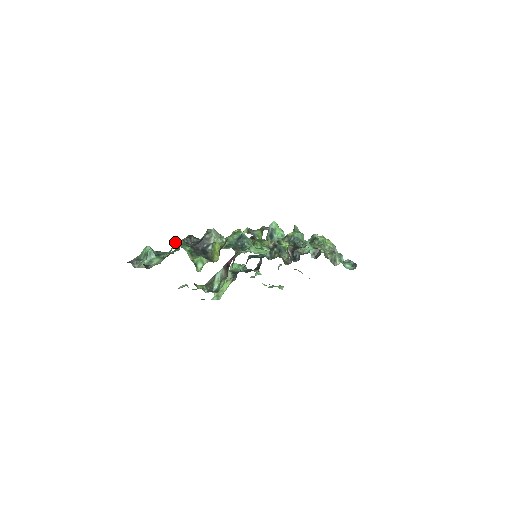
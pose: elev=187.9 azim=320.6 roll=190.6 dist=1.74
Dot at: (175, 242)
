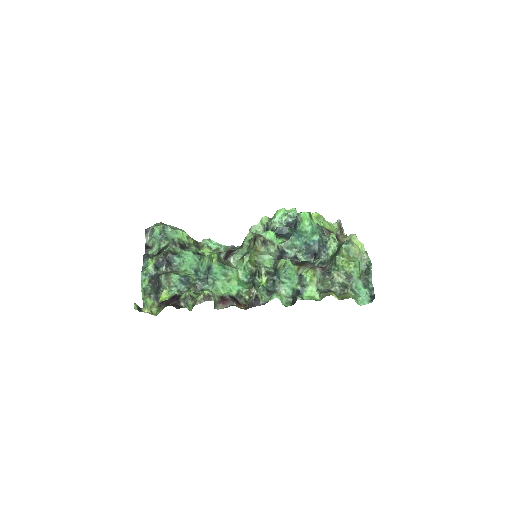
Dot at: (147, 264)
